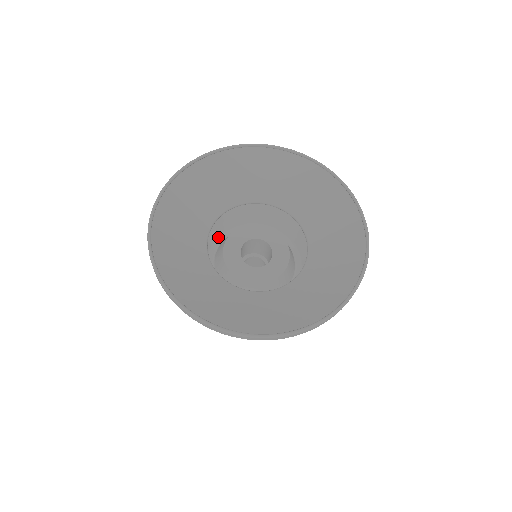
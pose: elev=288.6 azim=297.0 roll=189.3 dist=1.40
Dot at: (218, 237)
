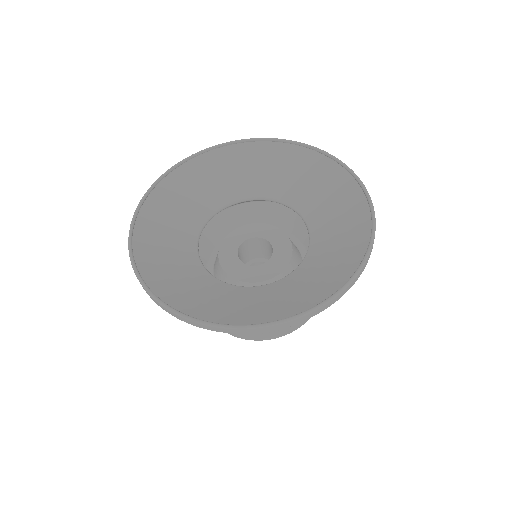
Dot at: occluded
